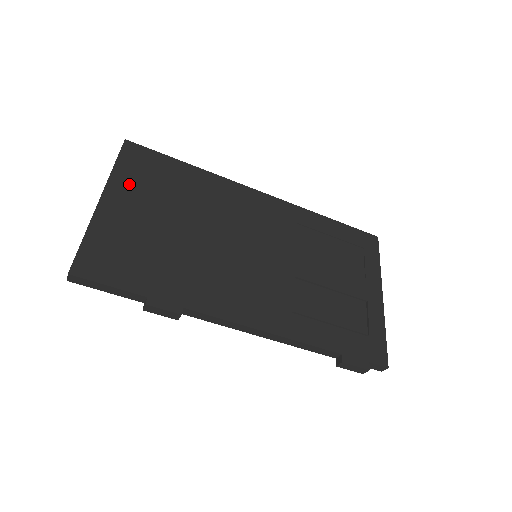
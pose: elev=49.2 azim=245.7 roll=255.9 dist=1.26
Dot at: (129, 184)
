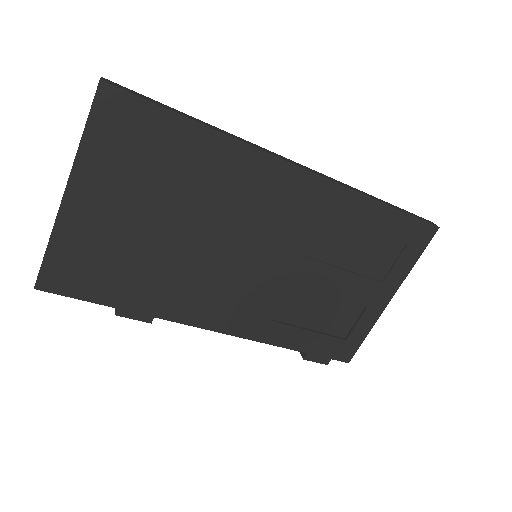
Dot at: (103, 168)
